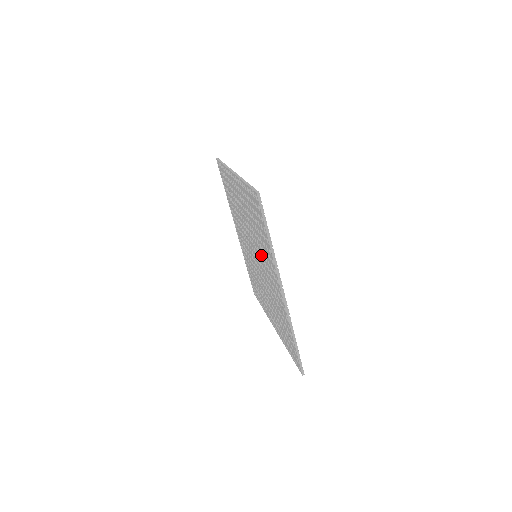
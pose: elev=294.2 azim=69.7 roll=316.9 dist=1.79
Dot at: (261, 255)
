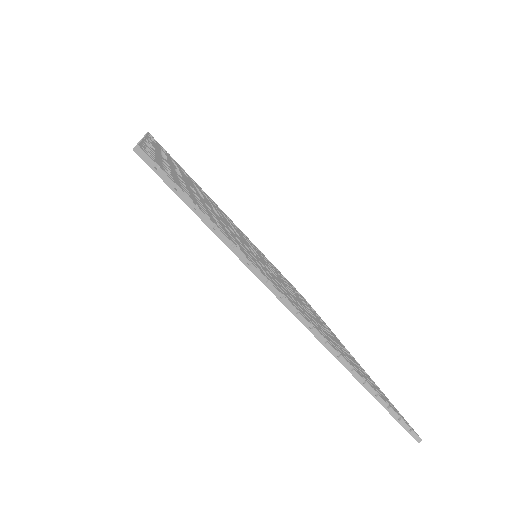
Dot at: occluded
